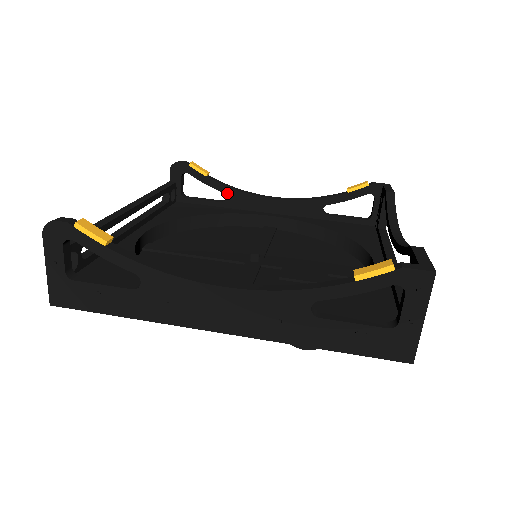
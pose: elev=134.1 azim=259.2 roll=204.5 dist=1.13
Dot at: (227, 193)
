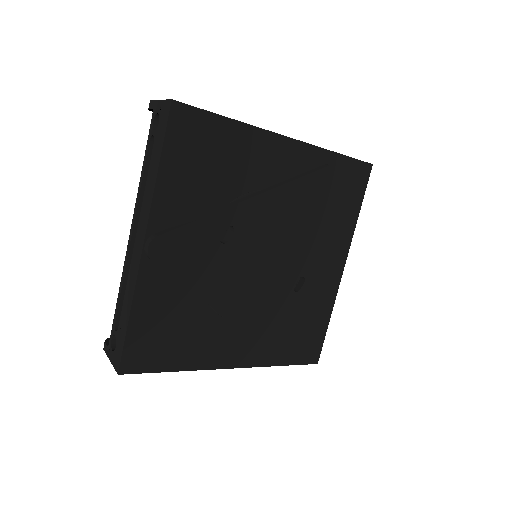
Dot at: occluded
